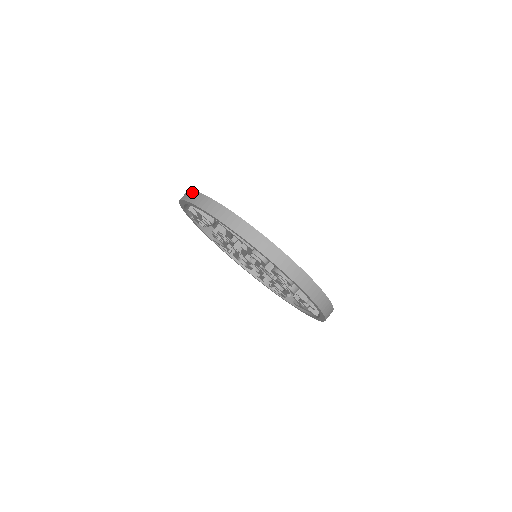
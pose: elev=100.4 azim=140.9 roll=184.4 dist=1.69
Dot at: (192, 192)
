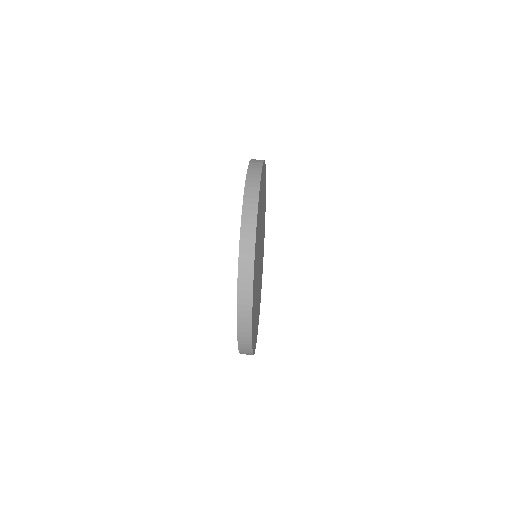
Dot at: occluded
